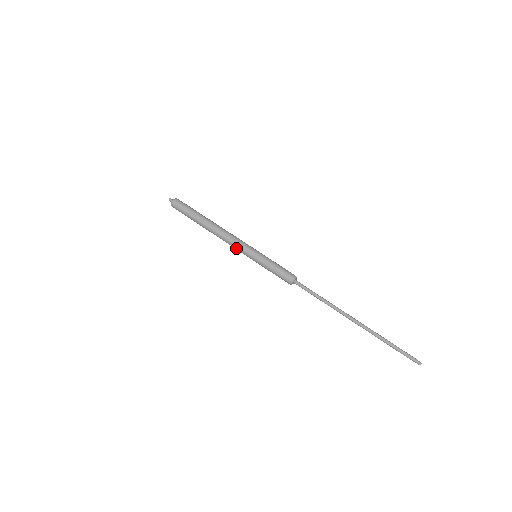
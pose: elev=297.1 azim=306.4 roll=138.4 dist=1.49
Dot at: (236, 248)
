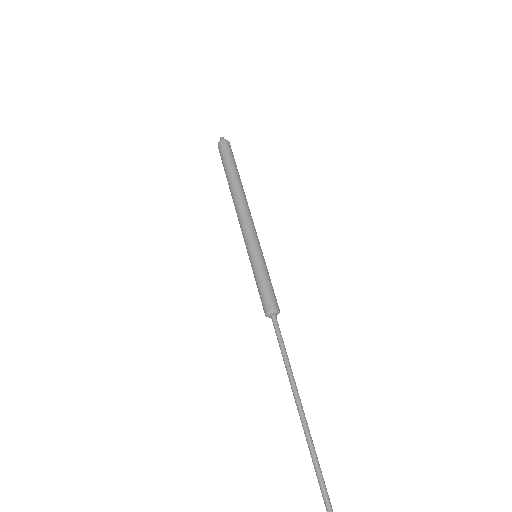
Dot at: (244, 230)
